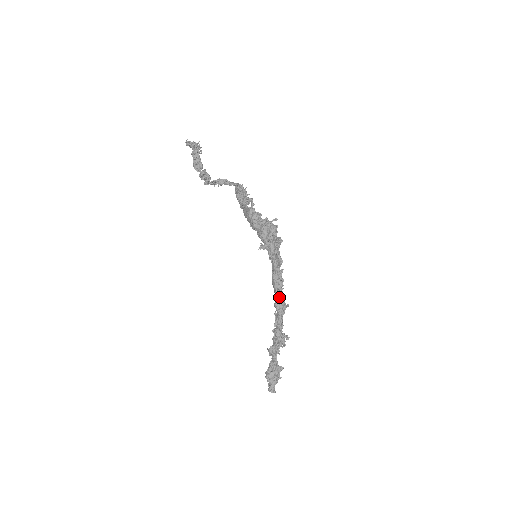
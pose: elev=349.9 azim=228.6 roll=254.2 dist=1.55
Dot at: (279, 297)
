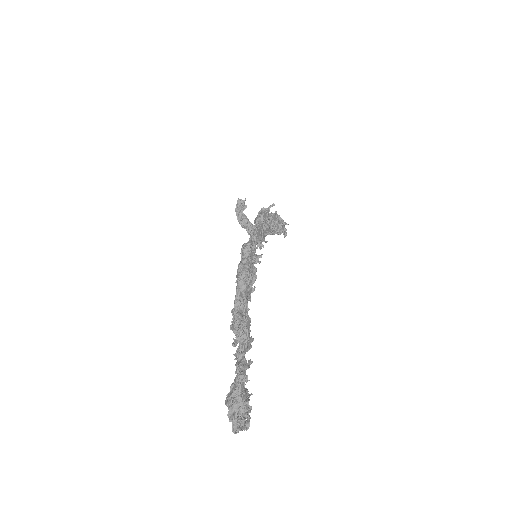
Dot at: (239, 264)
